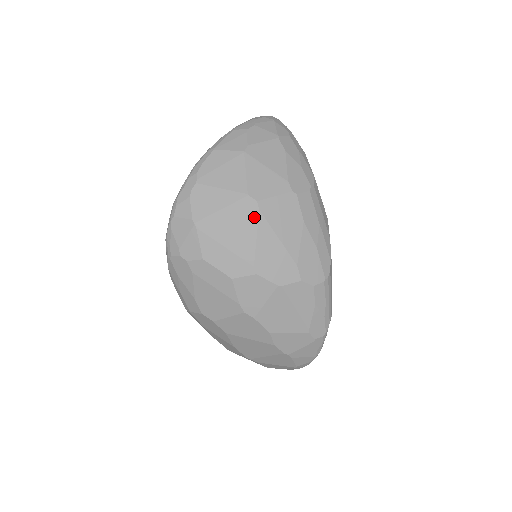
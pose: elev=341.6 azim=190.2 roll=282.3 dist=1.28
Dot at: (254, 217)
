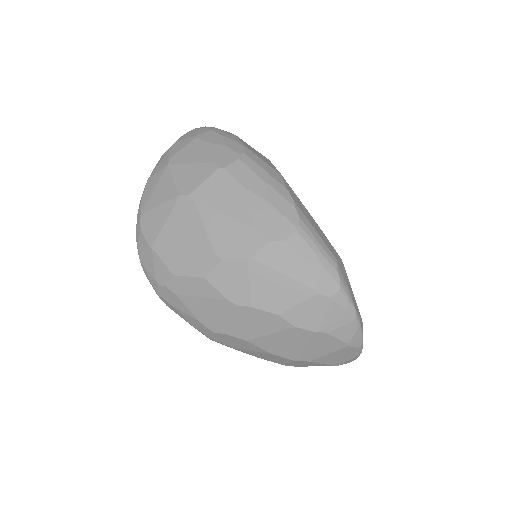
Dot at: (193, 210)
